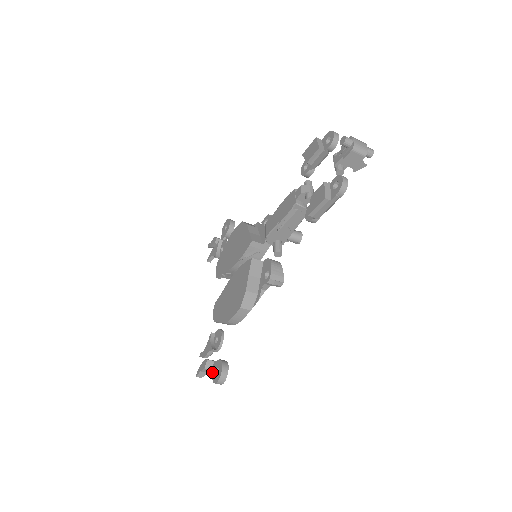
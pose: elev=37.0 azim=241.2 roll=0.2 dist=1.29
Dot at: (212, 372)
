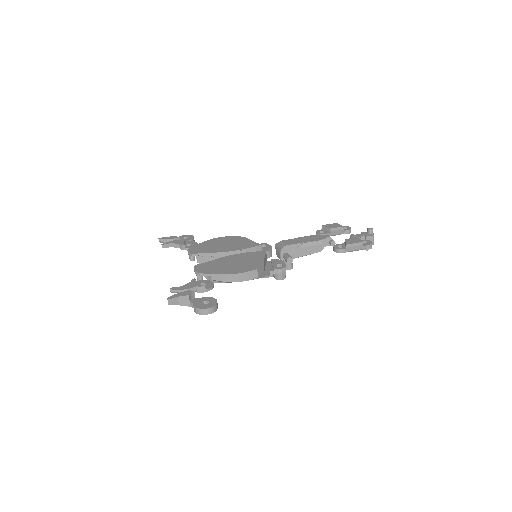
Dot at: (193, 303)
